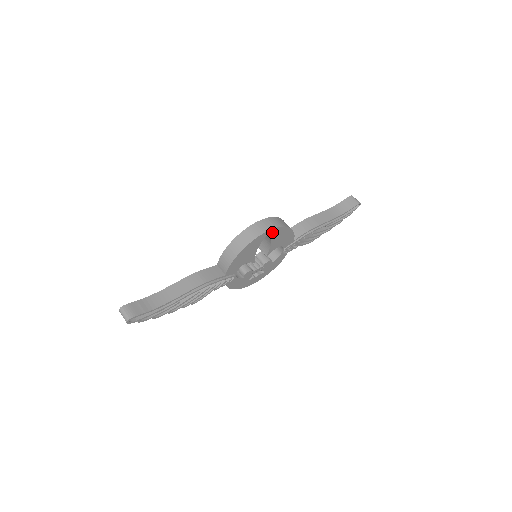
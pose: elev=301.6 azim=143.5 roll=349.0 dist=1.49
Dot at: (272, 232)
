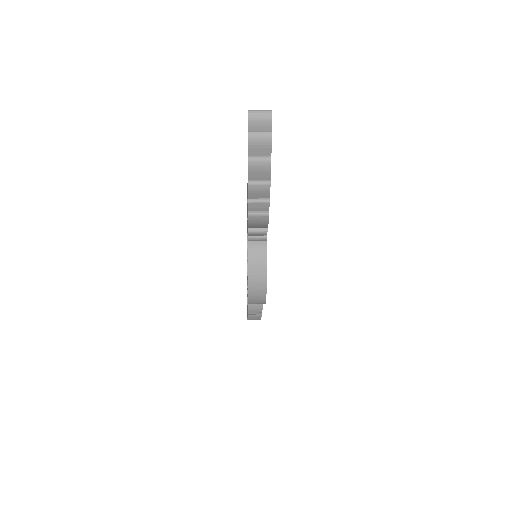
Dot at: occluded
